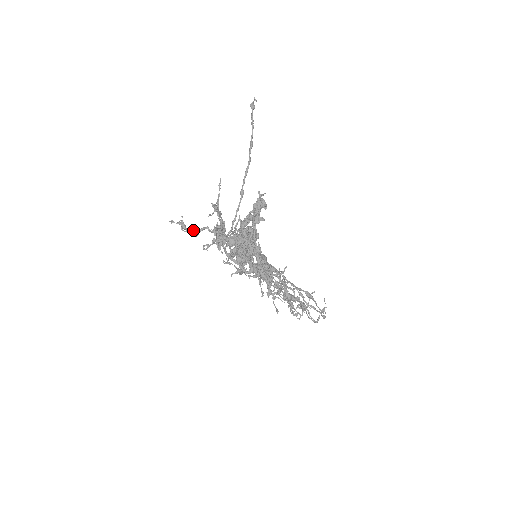
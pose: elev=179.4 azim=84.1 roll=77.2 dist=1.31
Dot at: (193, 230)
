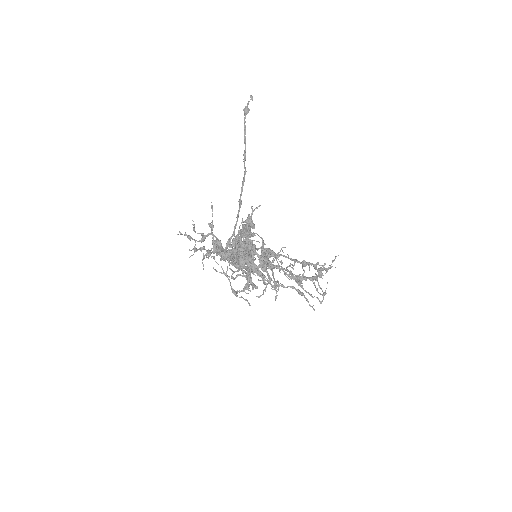
Dot at: (202, 234)
